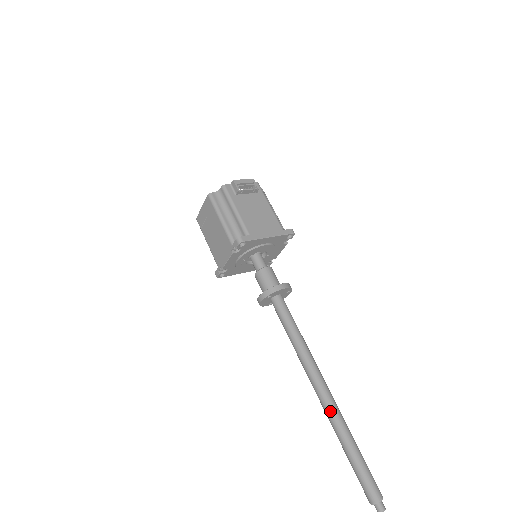
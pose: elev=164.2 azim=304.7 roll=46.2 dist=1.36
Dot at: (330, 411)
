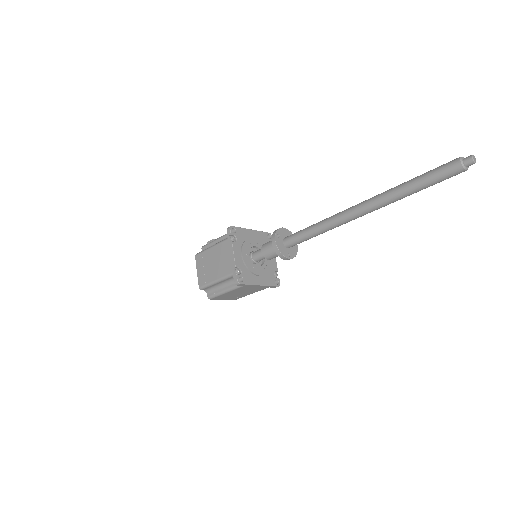
Dot at: (376, 197)
